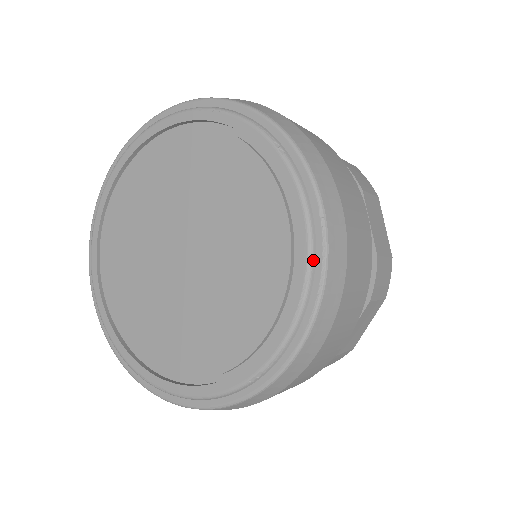
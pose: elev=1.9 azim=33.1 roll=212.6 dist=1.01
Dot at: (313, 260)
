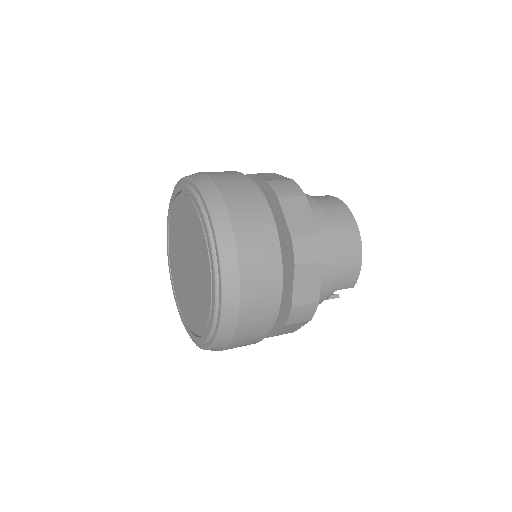
Dot at: (216, 318)
